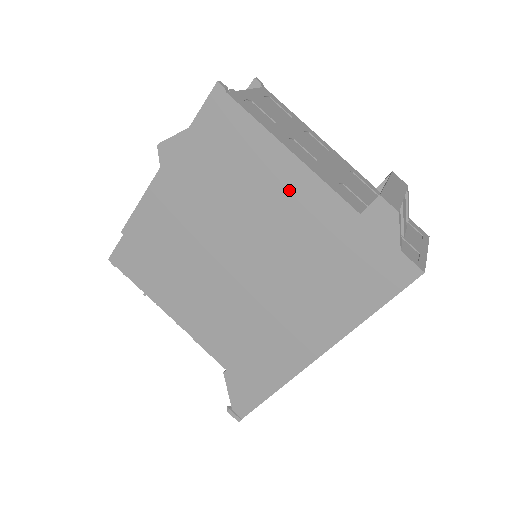
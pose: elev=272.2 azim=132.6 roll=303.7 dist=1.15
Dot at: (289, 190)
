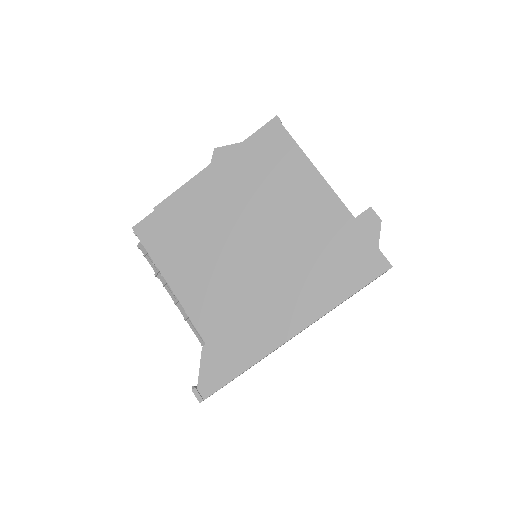
Dot at: (307, 194)
